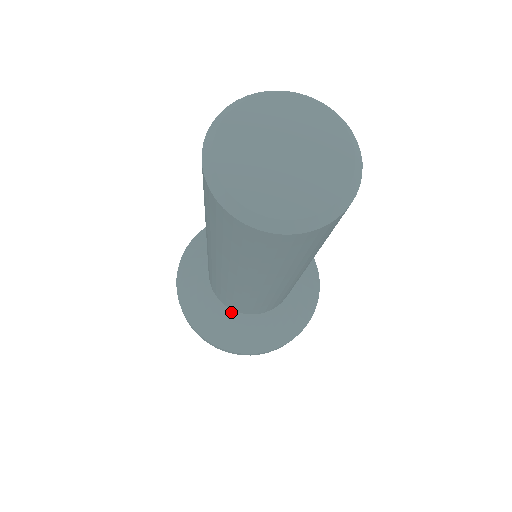
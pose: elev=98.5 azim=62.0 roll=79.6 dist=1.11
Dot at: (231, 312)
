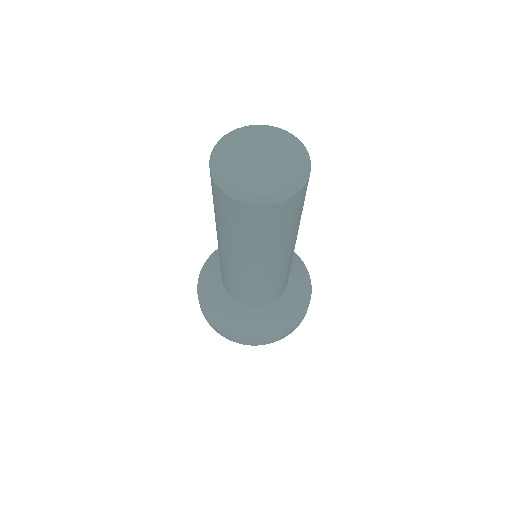
Dot at: (257, 309)
